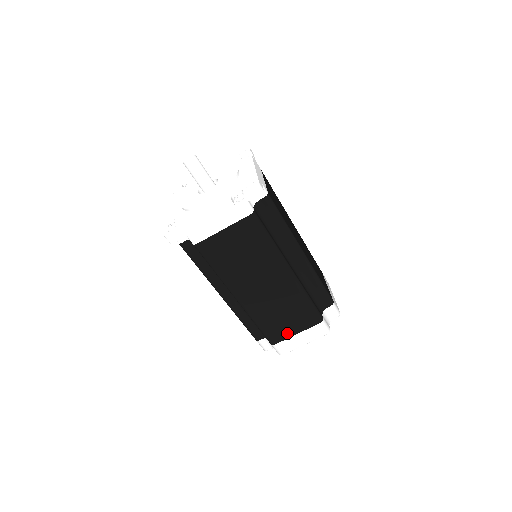
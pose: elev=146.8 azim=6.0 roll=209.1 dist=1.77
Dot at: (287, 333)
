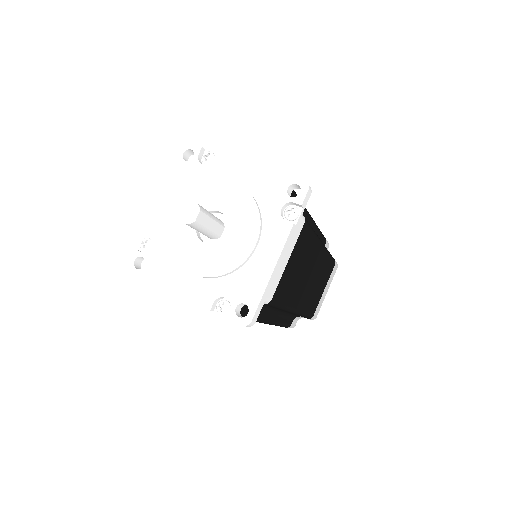
Dot at: (319, 297)
